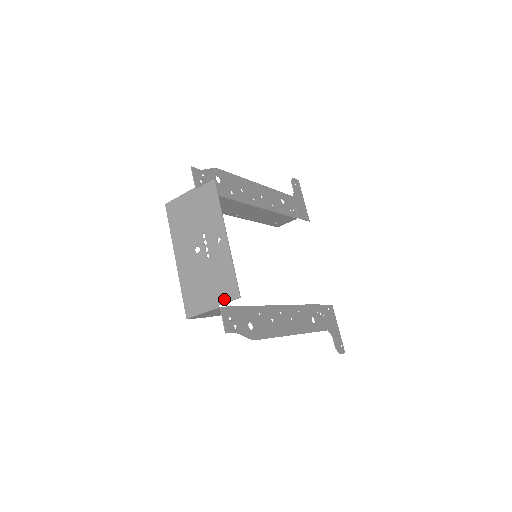
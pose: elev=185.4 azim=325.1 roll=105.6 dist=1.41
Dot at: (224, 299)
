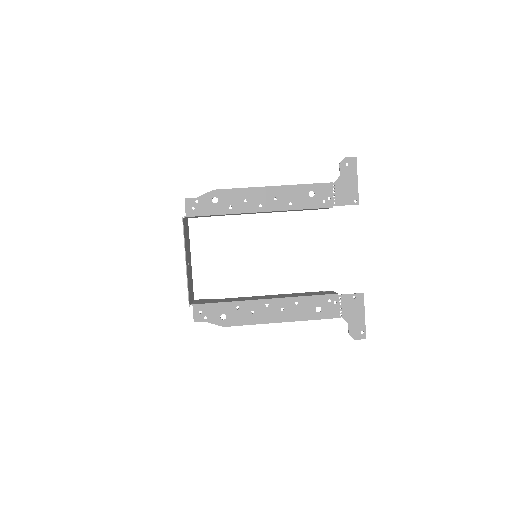
Dot at: (190, 302)
